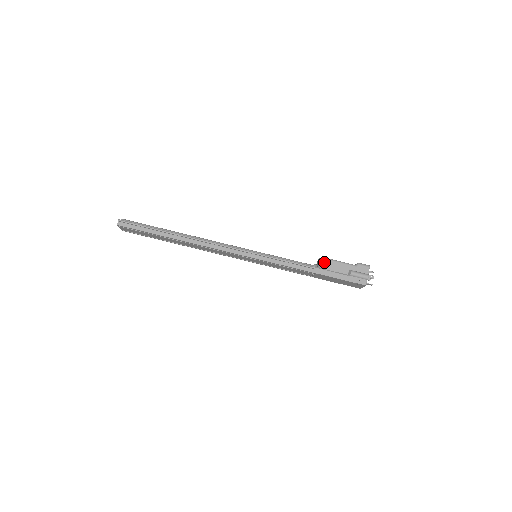
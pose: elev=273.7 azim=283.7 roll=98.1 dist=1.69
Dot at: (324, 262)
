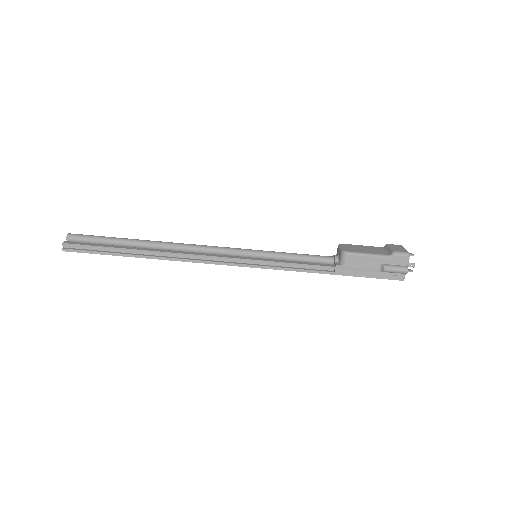
Dot at: (348, 259)
